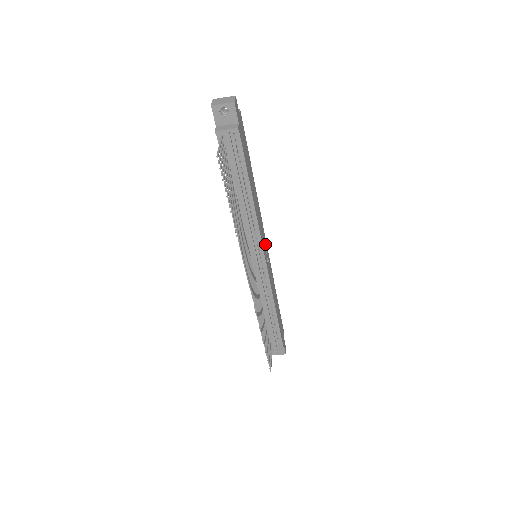
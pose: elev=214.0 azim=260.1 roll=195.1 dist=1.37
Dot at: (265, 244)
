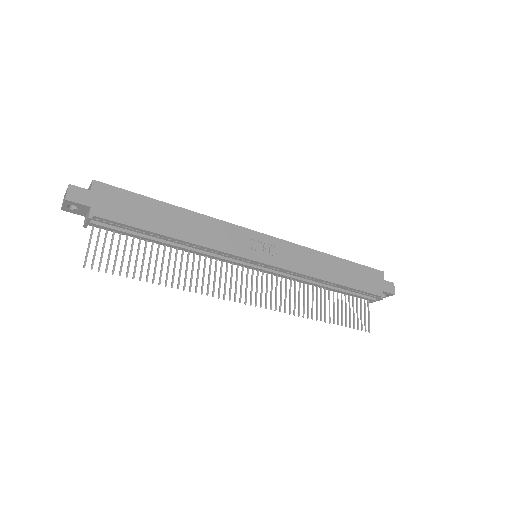
Dot at: (256, 240)
